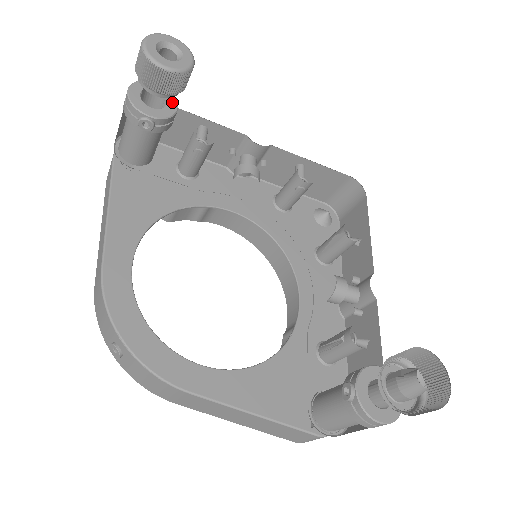
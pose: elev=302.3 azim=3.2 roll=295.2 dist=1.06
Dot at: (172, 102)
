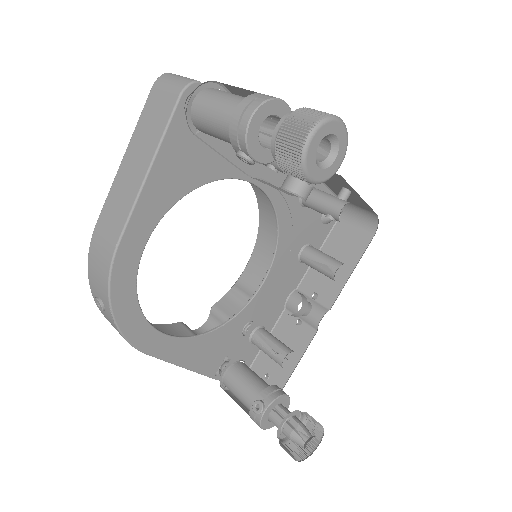
Dot at: occluded
